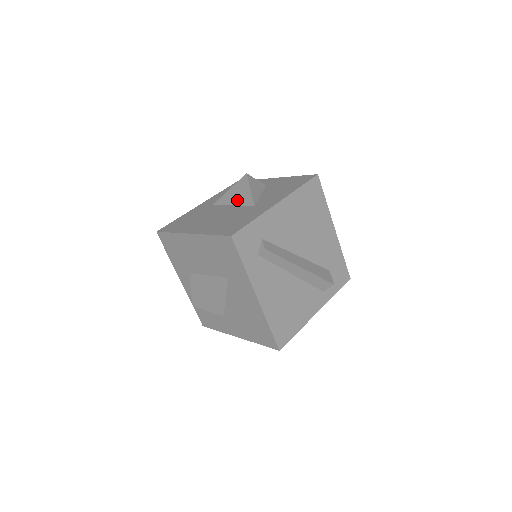
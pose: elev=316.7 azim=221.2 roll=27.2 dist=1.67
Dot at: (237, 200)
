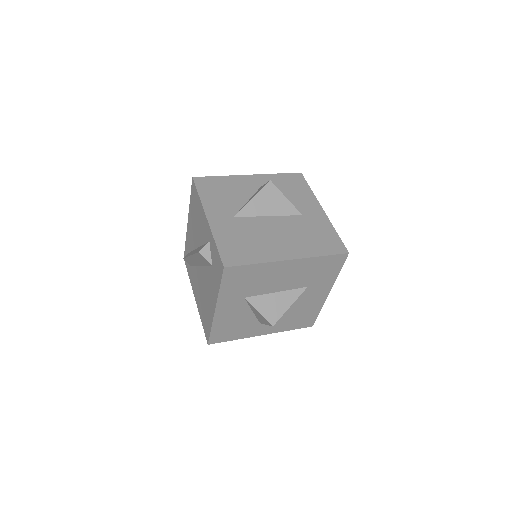
Dot at: (274, 210)
